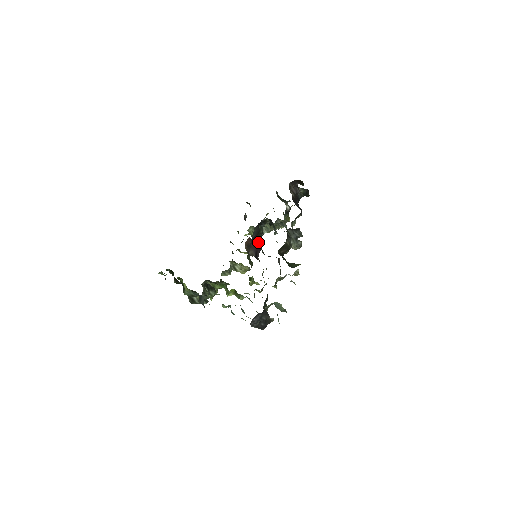
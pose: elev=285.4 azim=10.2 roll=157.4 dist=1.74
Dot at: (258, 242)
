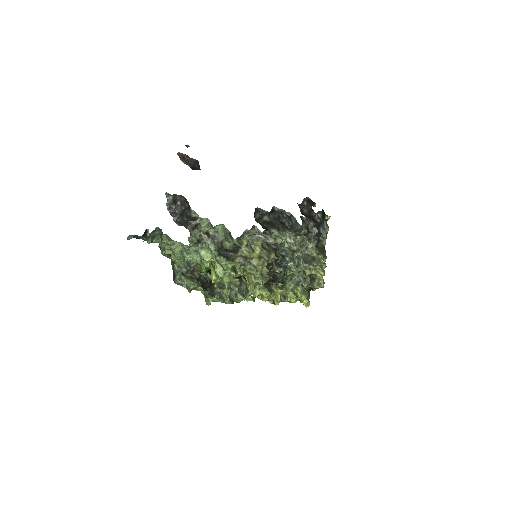
Dot at: (199, 165)
